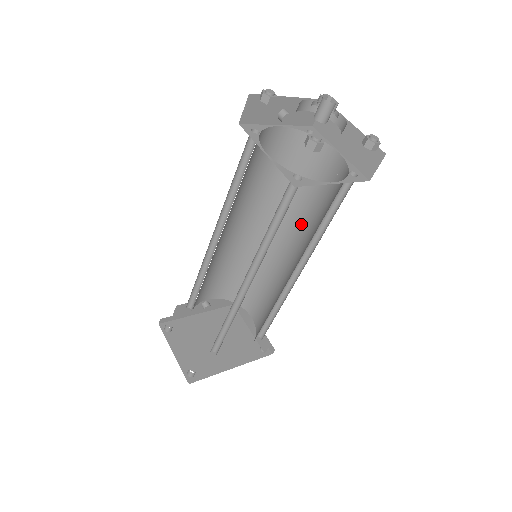
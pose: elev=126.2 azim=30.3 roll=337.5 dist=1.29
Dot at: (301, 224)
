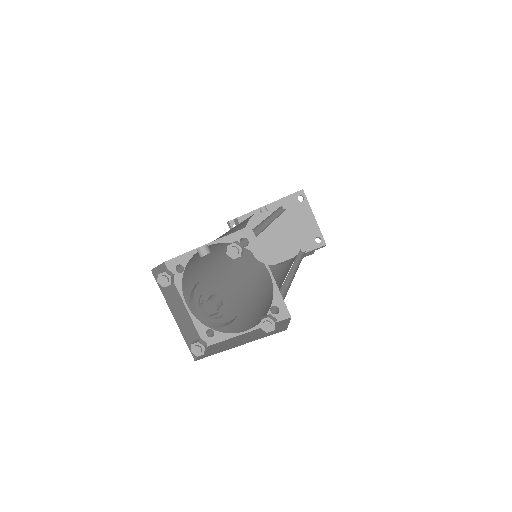
Dot at: occluded
